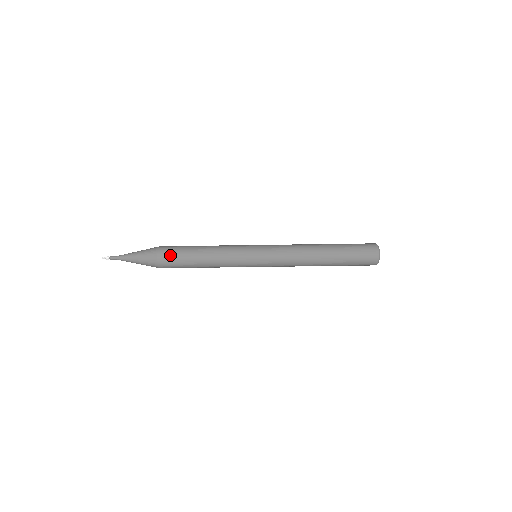
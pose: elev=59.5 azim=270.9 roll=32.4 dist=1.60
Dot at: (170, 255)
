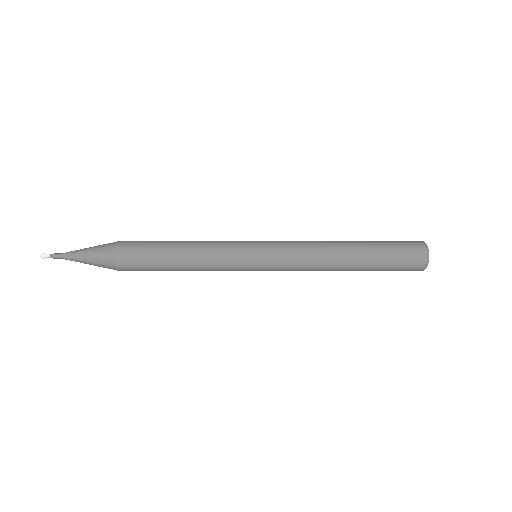
Dot at: occluded
